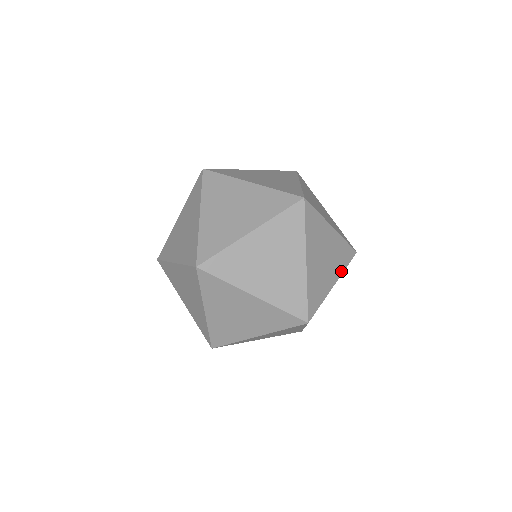
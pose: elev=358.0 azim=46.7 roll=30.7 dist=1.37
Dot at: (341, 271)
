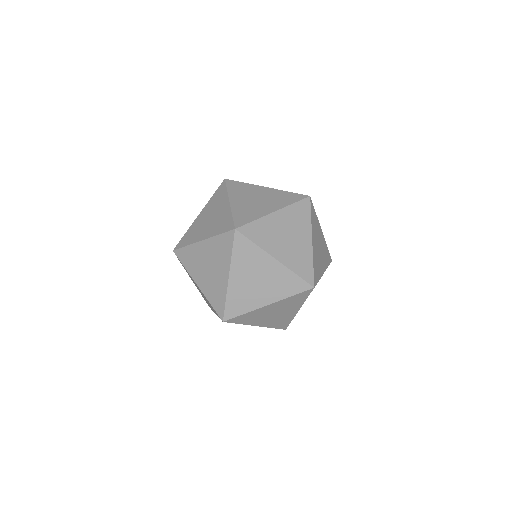
Dot at: occluded
